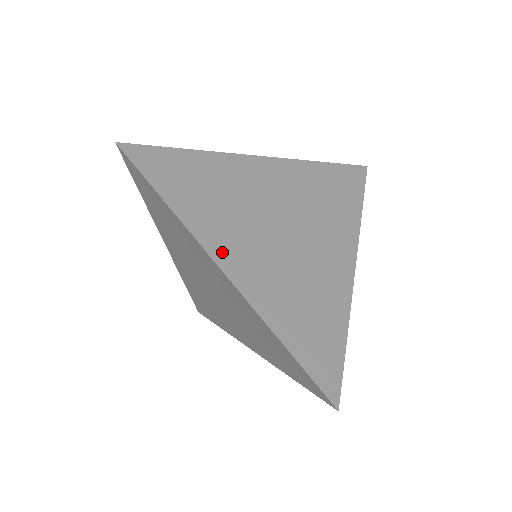
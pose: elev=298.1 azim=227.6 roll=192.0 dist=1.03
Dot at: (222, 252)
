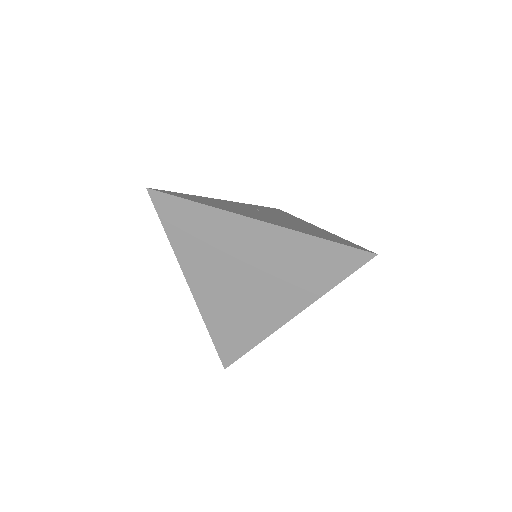
Dot at: (248, 216)
